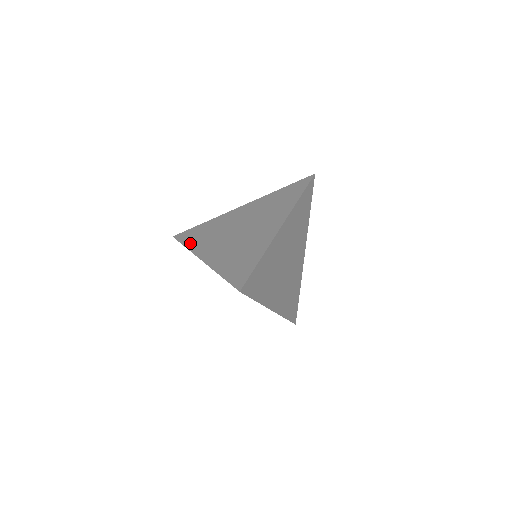
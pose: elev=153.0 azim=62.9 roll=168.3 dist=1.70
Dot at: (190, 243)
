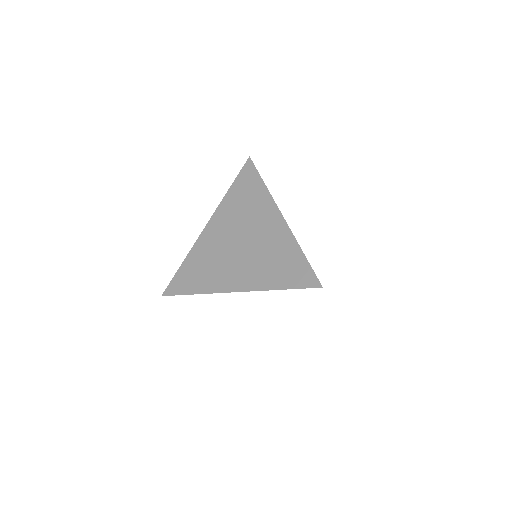
Dot at: (197, 288)
